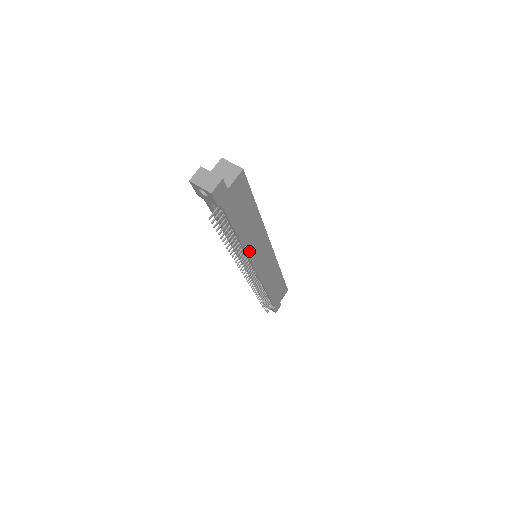
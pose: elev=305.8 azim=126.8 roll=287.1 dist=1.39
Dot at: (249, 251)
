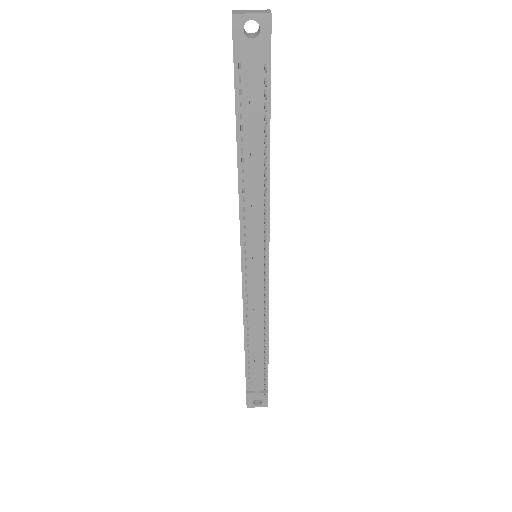
Dot at: (269, 210)
